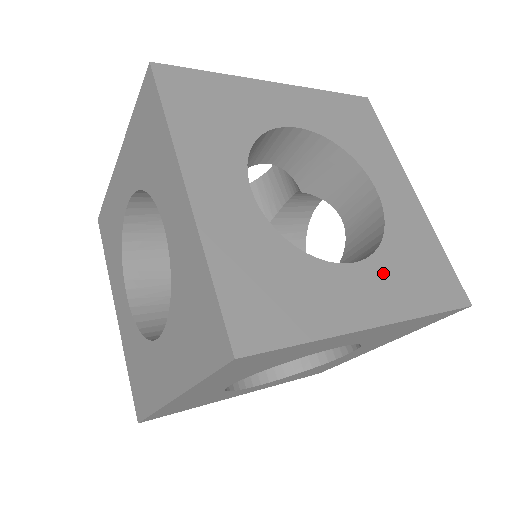
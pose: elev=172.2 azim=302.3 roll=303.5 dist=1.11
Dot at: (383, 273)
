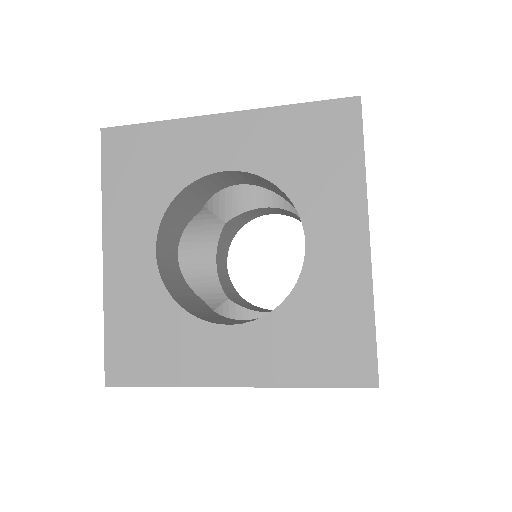
Dot at: occluded
